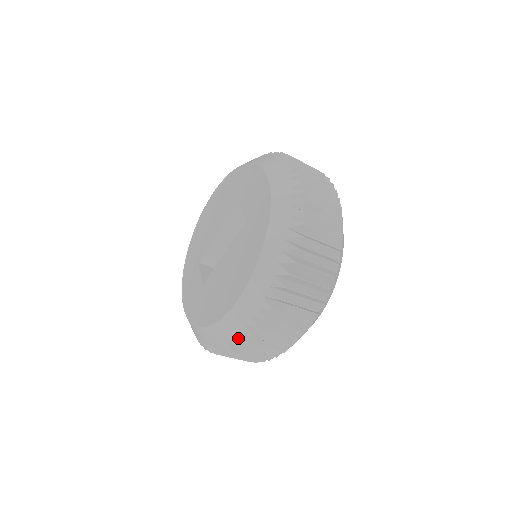
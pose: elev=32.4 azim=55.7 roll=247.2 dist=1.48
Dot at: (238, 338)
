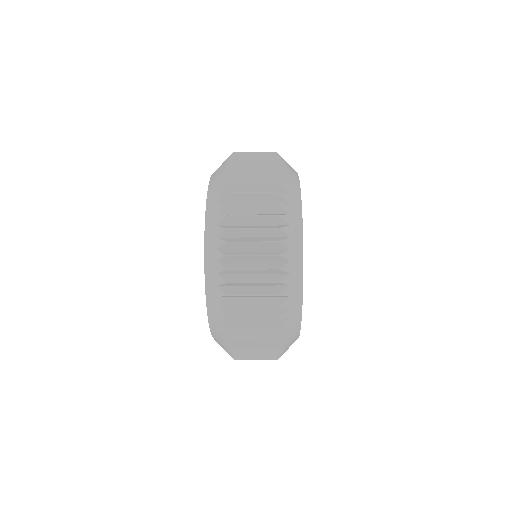
Dot at: (228, 353)
